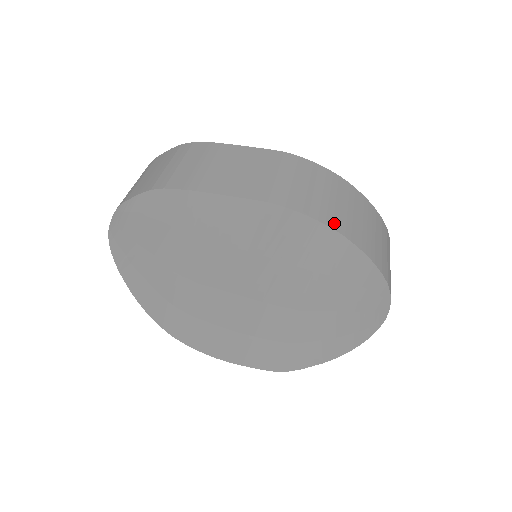
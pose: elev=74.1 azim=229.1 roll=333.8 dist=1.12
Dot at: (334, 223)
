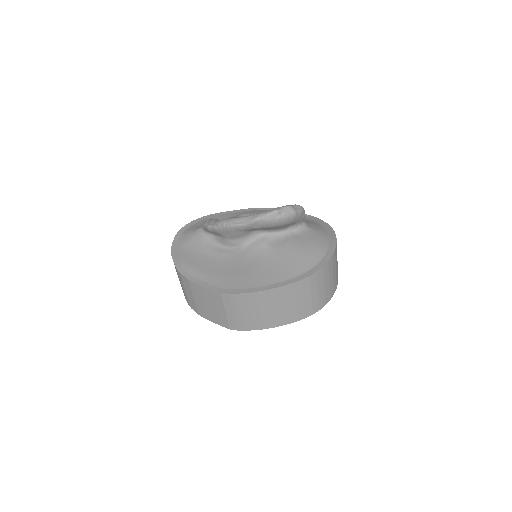
Dot at: (263, 326)
